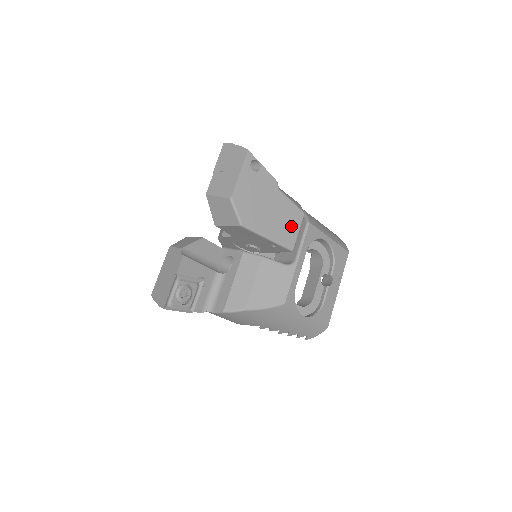
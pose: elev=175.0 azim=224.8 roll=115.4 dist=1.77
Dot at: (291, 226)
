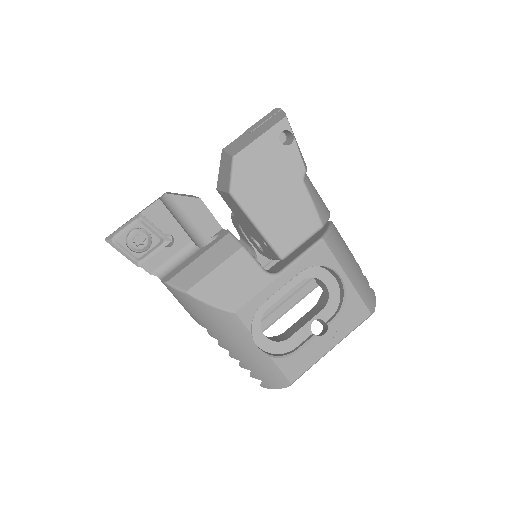
Dot at: (296, 229)
